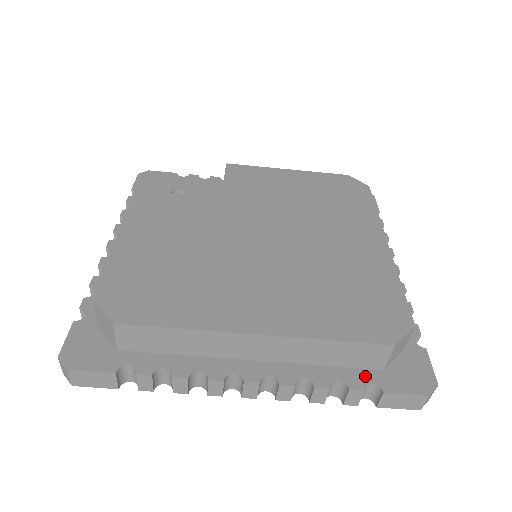
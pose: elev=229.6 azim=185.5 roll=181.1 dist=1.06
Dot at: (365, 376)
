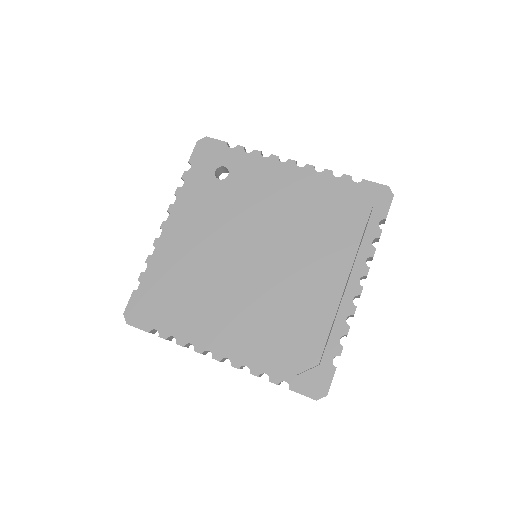
Dot at: (284, 375)
